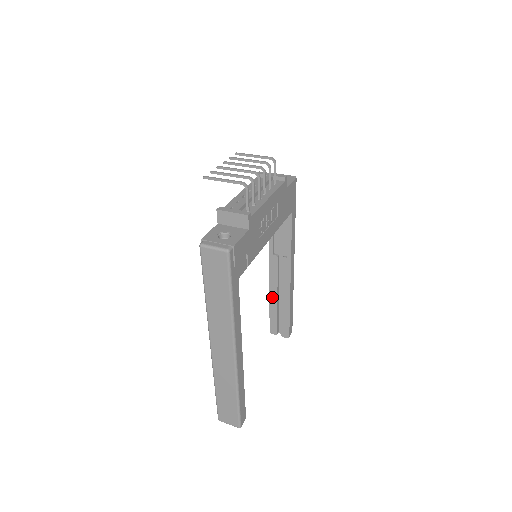
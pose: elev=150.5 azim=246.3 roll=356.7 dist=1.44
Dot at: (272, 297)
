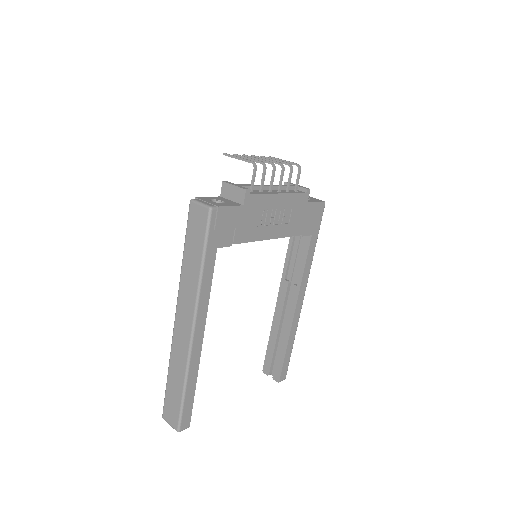
Dot at: (274, 328)
